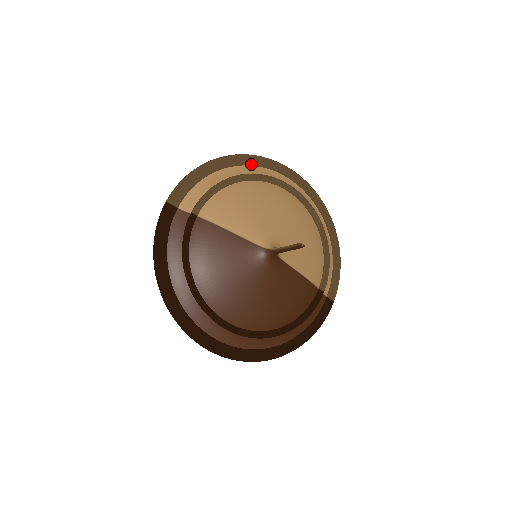
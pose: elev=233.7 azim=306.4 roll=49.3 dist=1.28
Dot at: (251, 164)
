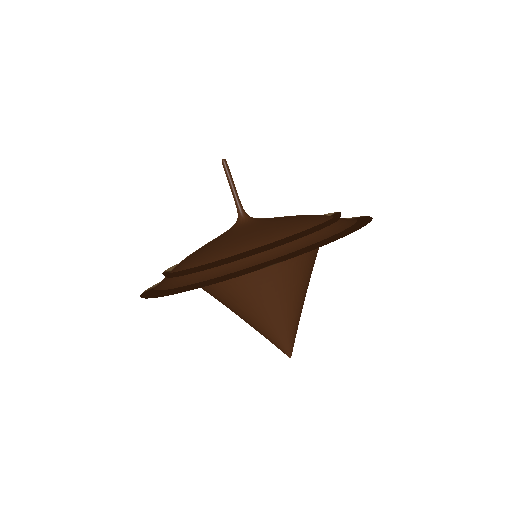
Dot at: occluded
